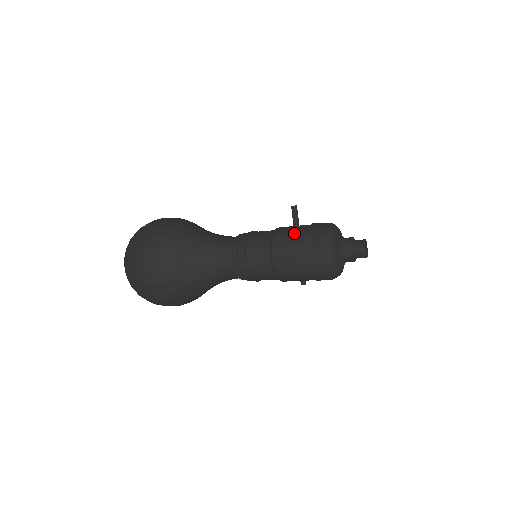
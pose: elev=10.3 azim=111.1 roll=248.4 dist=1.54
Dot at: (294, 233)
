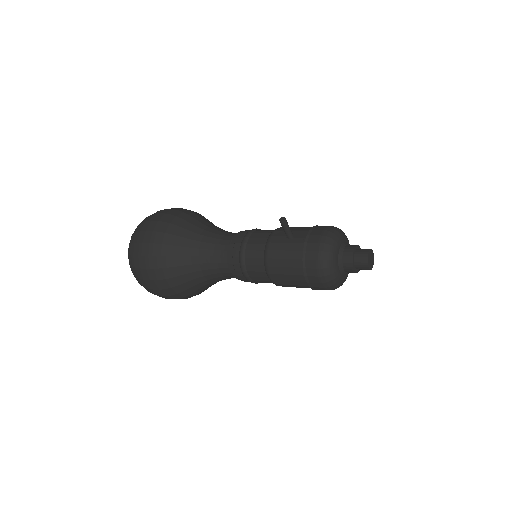
Dot at: (287, 253)
